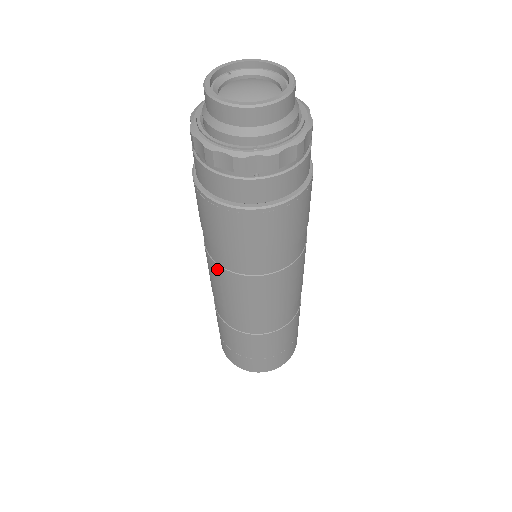
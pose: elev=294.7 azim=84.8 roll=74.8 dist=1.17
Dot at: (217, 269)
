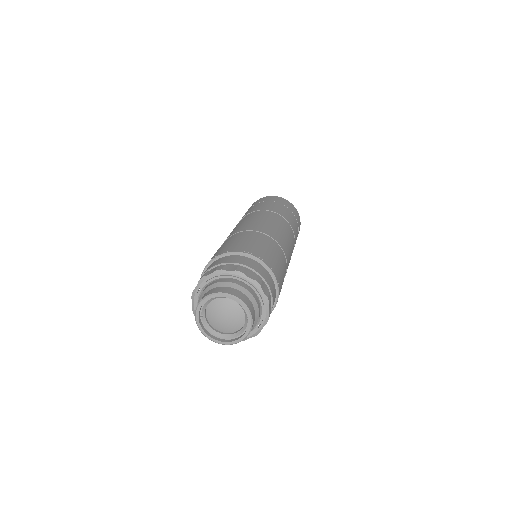
Dot at: occluded
